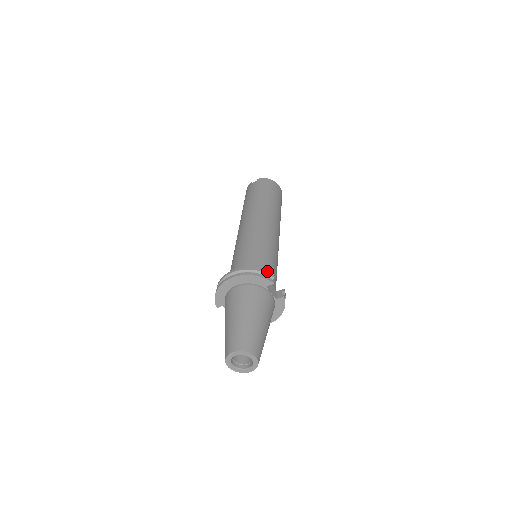
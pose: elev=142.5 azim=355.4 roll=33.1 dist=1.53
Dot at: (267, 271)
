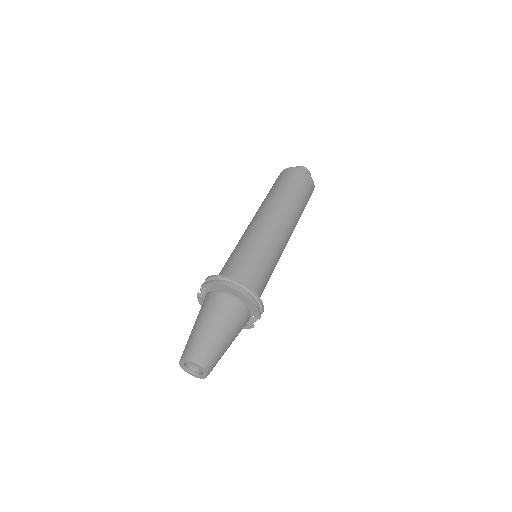
Dot at: (260, 296)
